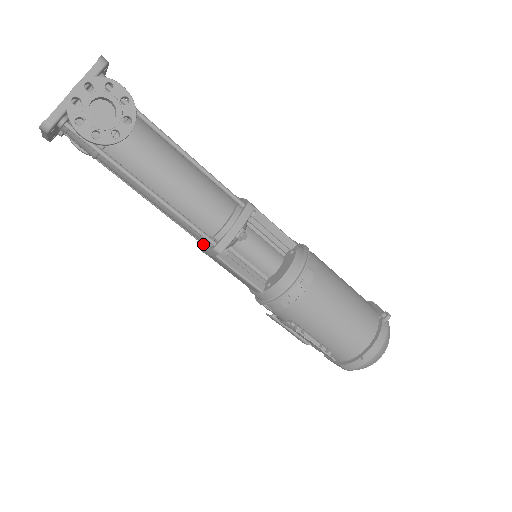
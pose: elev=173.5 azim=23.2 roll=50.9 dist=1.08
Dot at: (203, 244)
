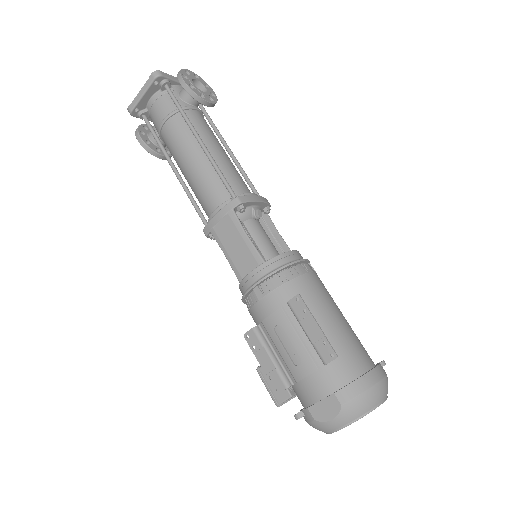
Dot at: (222, 203)
